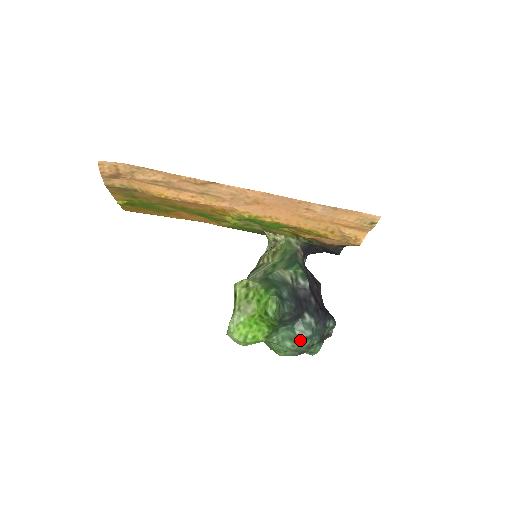
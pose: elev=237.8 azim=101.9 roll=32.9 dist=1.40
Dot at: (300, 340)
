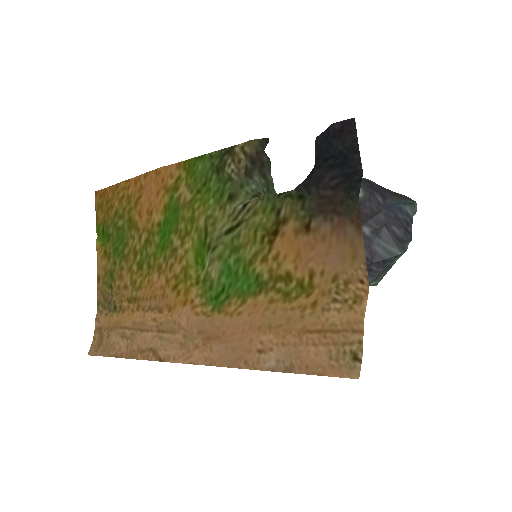
Dot at: occluded
